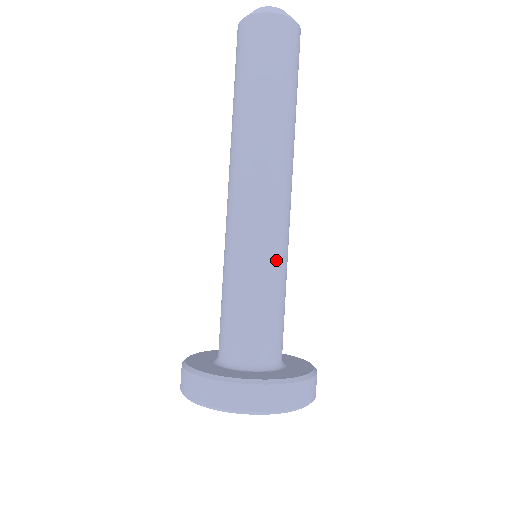
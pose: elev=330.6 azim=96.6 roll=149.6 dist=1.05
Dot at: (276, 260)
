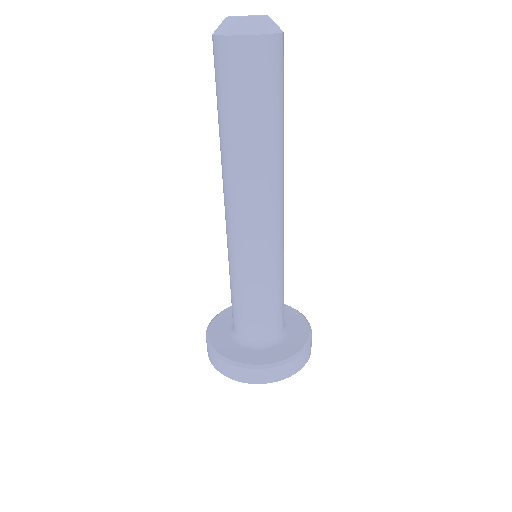
Dot at: (269, 271)
